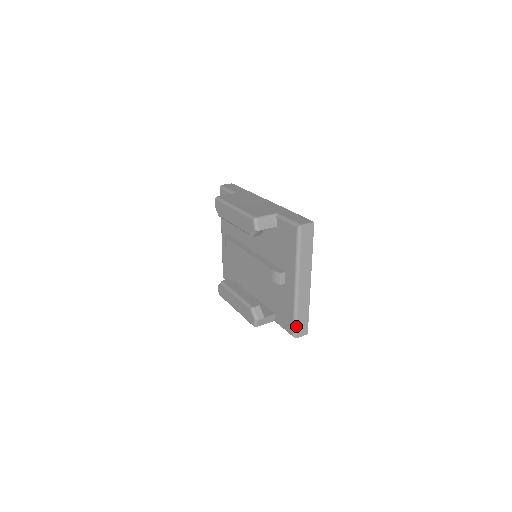
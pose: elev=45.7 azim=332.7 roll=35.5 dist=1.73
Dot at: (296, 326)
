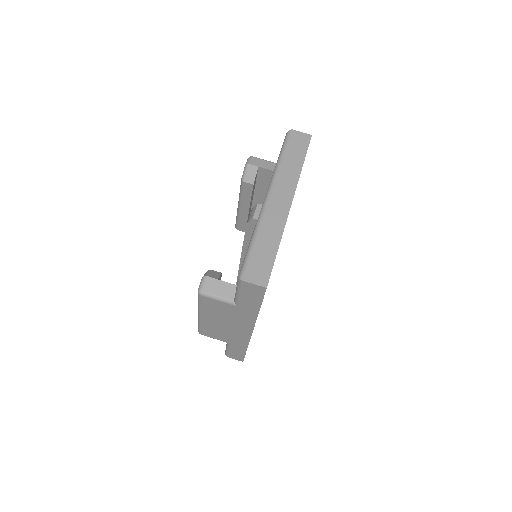
Dot at: (248, 259)
